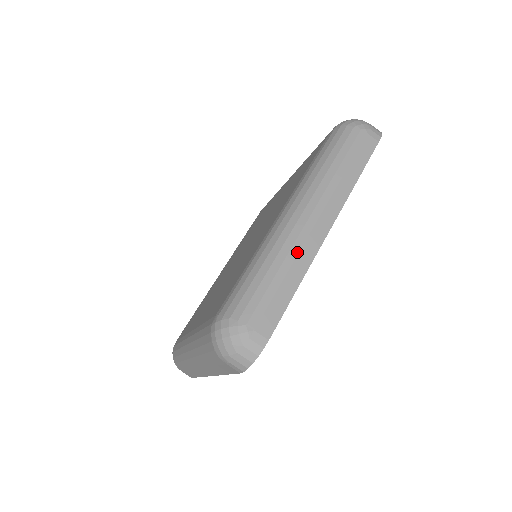
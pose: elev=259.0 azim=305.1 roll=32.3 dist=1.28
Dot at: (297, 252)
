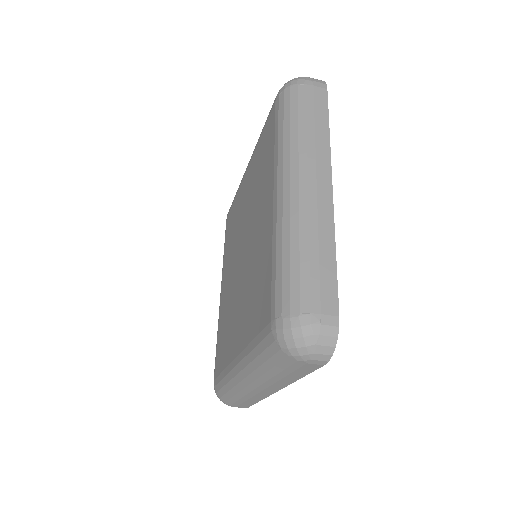
Dot at: (252, 396)
